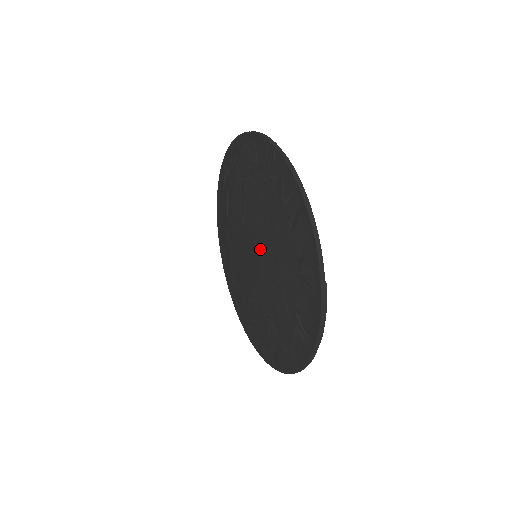
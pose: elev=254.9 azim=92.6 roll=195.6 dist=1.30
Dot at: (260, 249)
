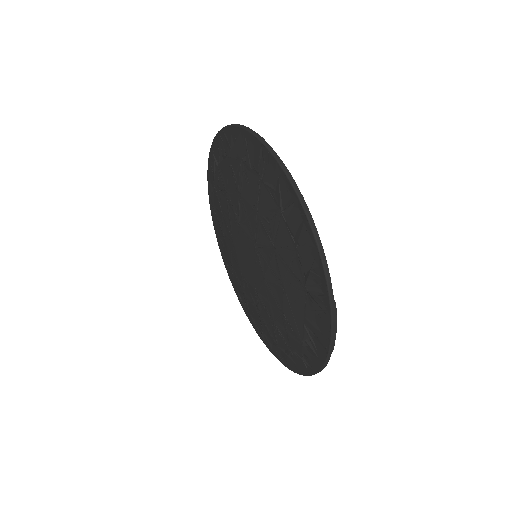
Dot at: (260, 255)
